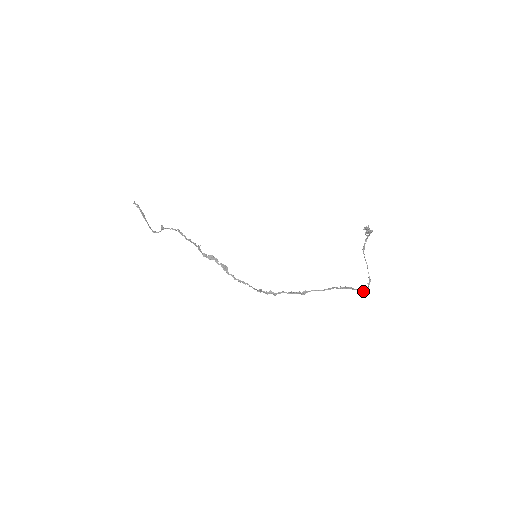
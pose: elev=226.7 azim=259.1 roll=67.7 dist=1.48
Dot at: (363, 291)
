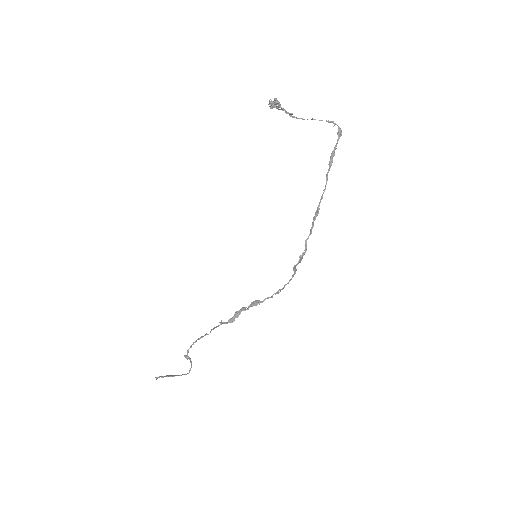
Dot at: (341, 134)
